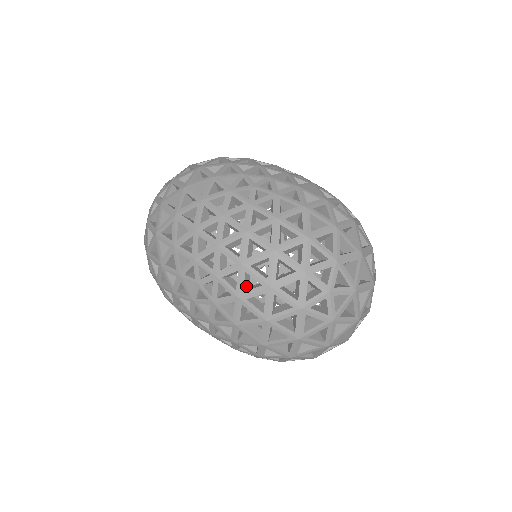
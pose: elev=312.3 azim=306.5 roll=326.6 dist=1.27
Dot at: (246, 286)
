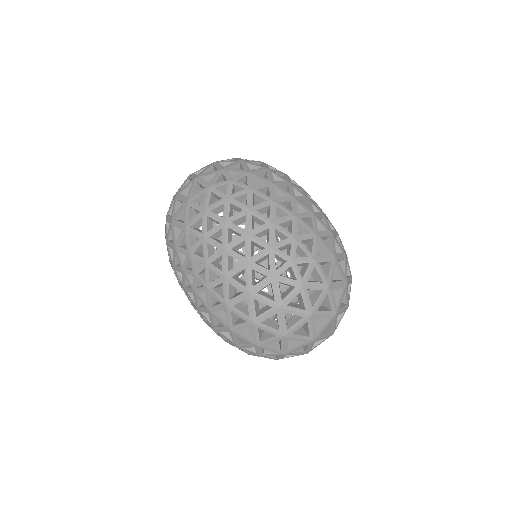
Dot at: occluded
